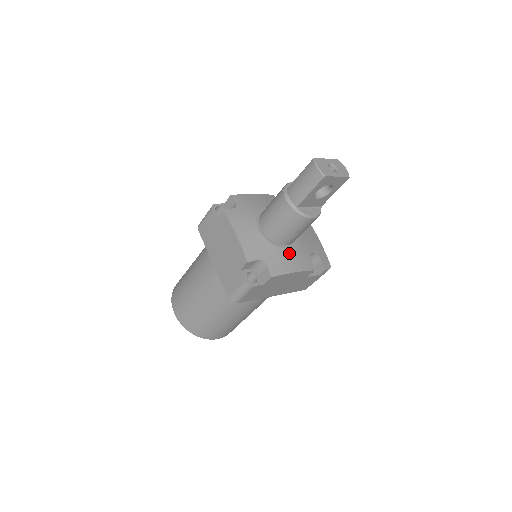
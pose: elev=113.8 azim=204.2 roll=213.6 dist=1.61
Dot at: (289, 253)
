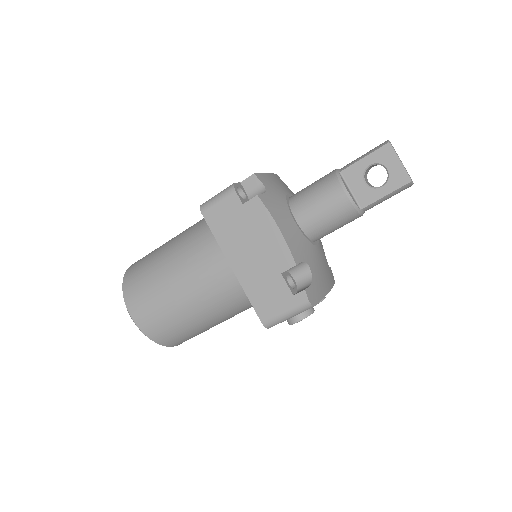
Dot at: (292, 222)
